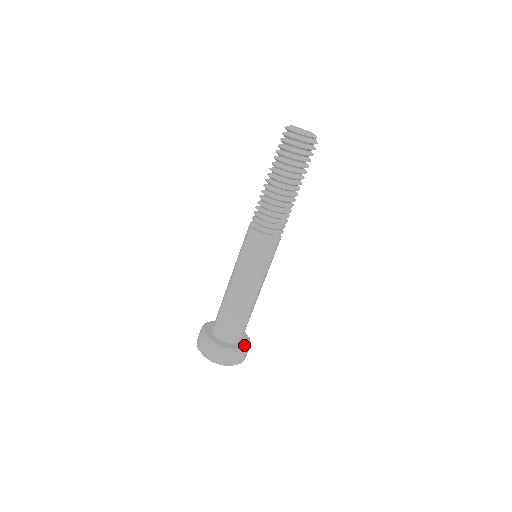
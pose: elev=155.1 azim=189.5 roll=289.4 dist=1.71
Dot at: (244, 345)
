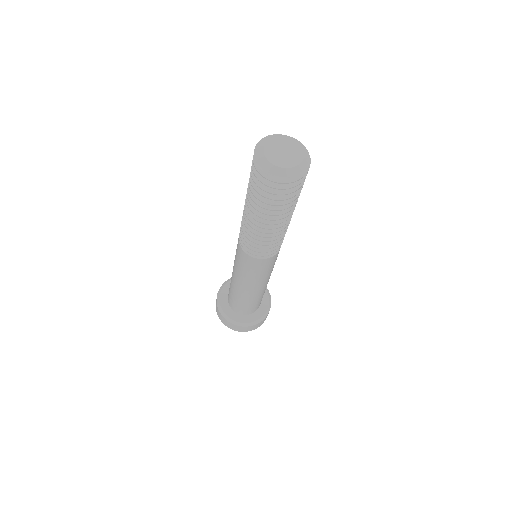
Dot at: (262, 313)
